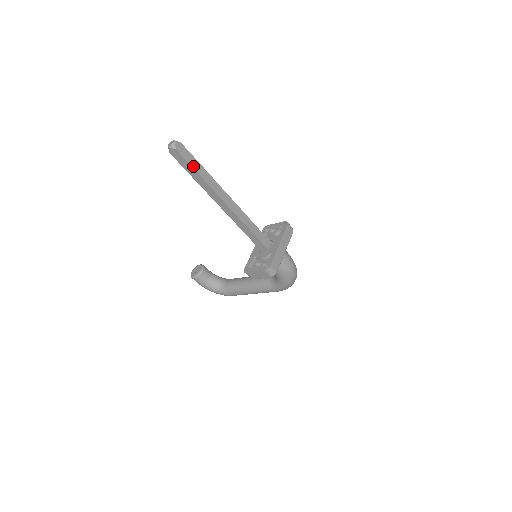
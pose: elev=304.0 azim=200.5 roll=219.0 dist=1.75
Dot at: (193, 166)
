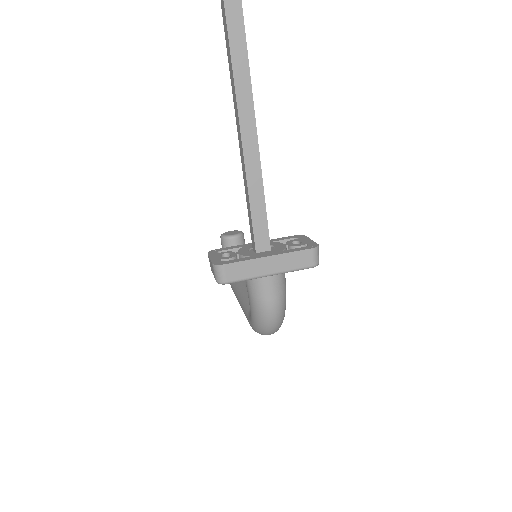
Dot at: (233, 45)
